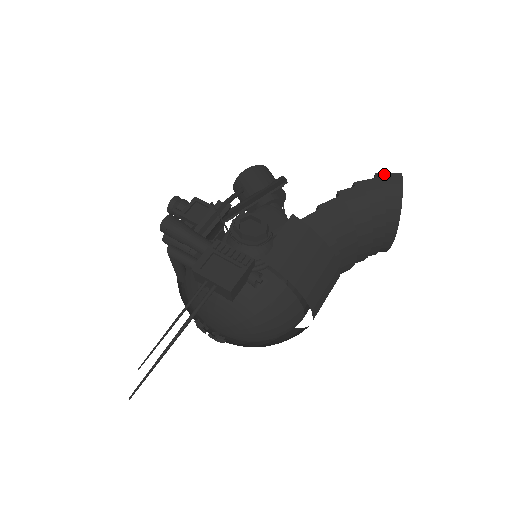
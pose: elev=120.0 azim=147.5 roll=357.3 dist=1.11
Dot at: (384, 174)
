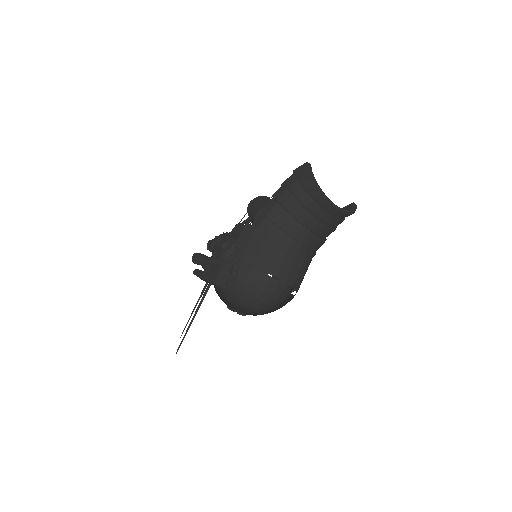
Dot at: (297, 169)
